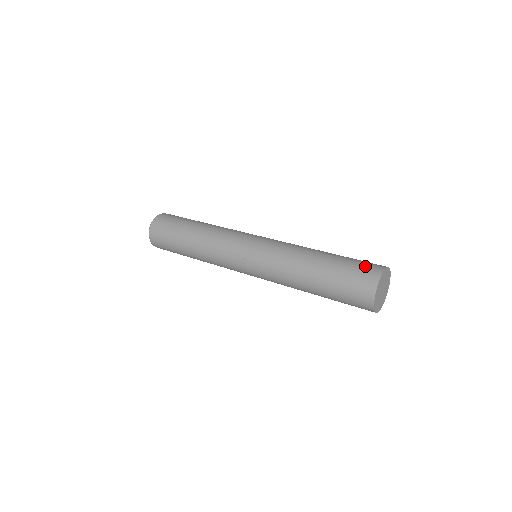
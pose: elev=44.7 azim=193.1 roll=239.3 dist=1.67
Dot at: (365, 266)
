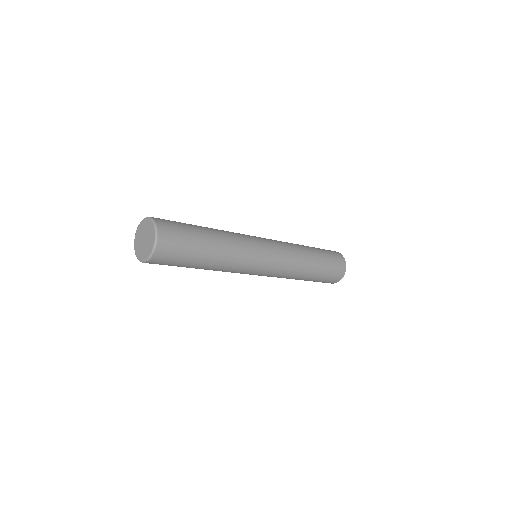
Dot at: (336, 256)
